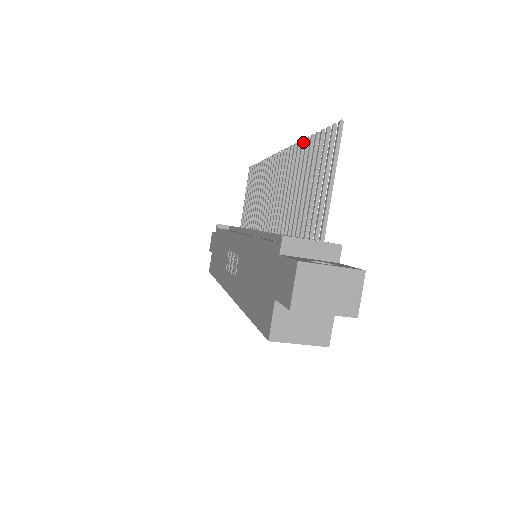
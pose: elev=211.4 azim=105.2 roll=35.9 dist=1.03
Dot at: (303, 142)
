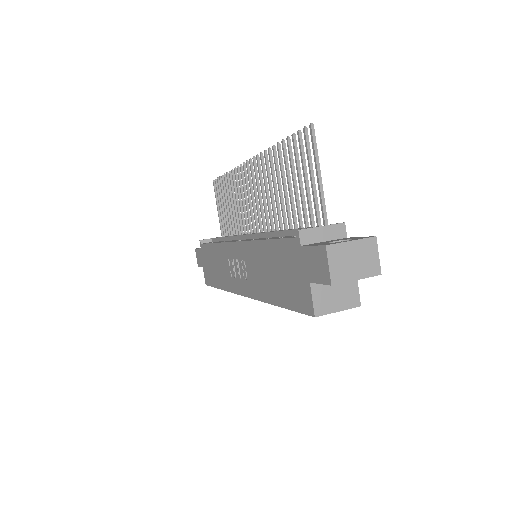
Dot at: (274, 148)
